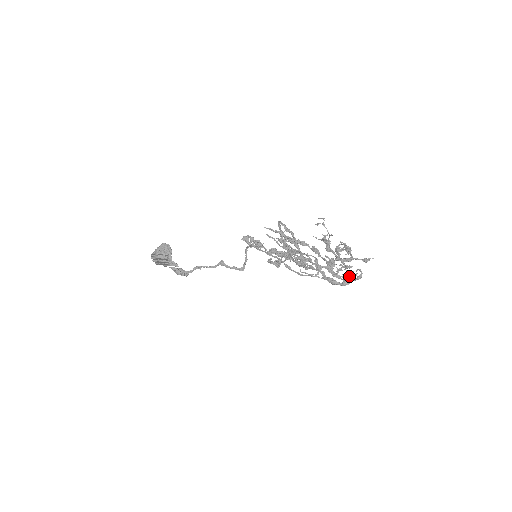
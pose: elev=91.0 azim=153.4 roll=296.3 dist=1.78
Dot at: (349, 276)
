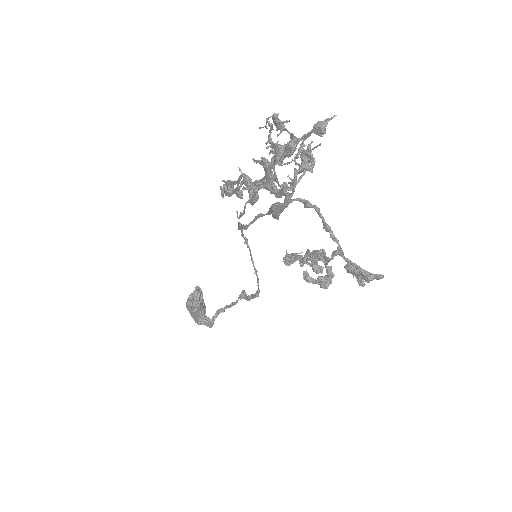
Dot at: (269, 165)
